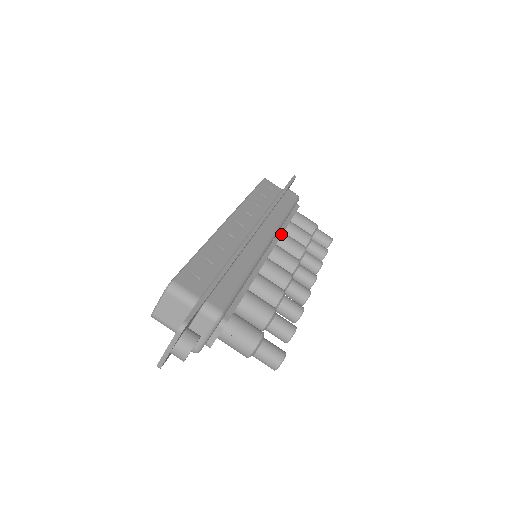
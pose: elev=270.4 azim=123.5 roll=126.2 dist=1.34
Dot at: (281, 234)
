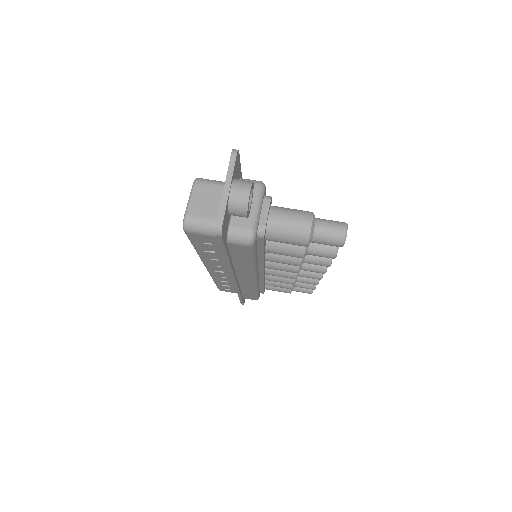
Dot at: occluded
